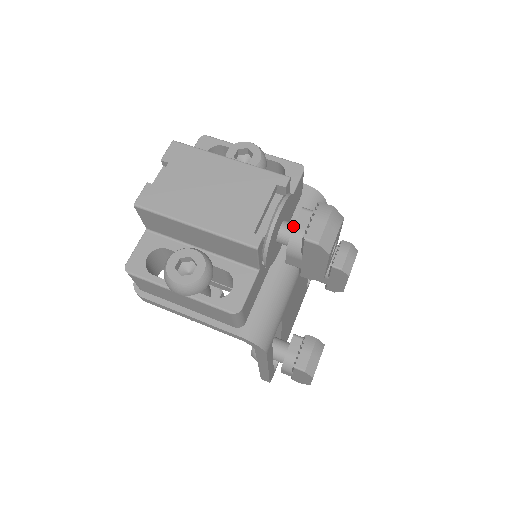
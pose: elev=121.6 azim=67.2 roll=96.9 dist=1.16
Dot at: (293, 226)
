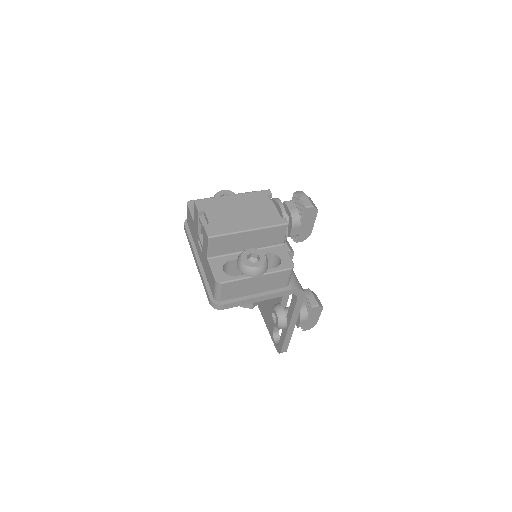
Dot at: occluded
